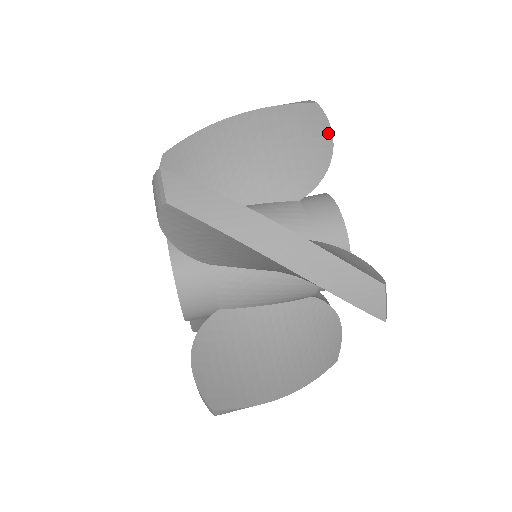
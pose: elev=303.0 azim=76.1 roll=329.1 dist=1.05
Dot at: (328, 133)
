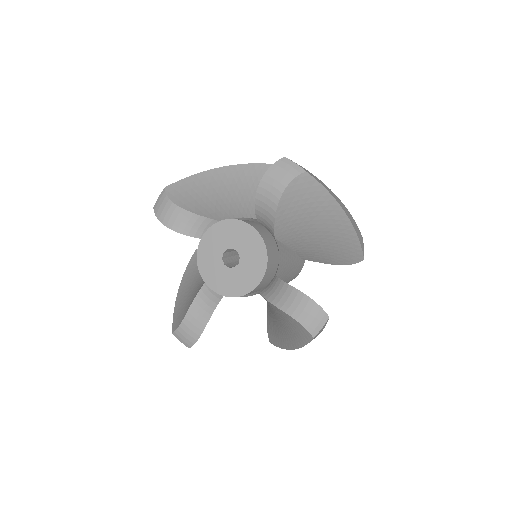
Dot at: occluded
